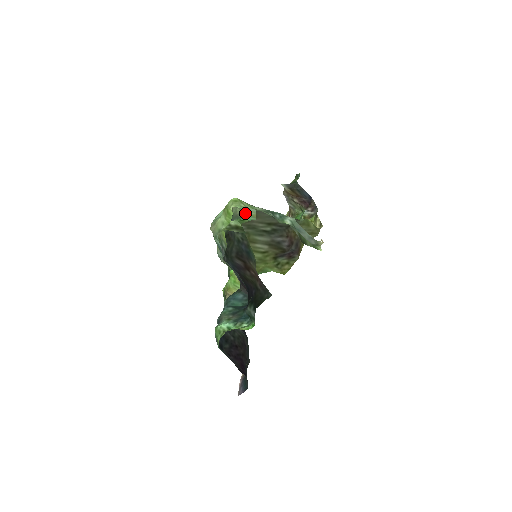
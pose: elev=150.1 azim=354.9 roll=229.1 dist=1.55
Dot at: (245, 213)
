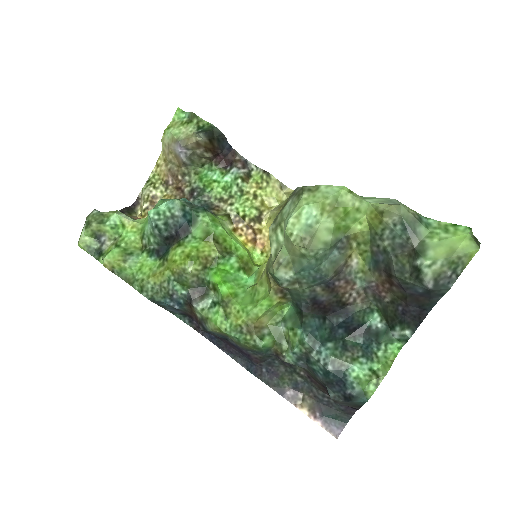
Dot at: (411, 210)
